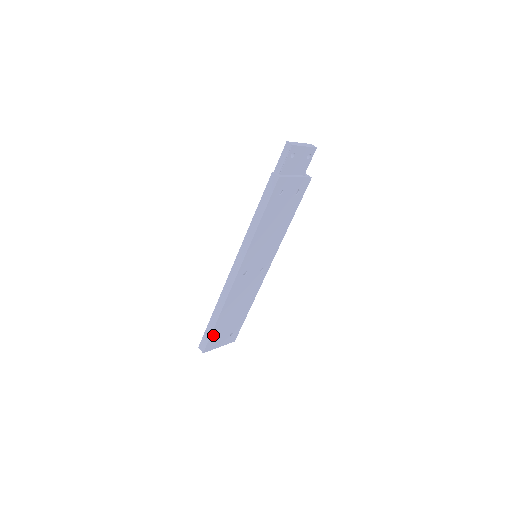
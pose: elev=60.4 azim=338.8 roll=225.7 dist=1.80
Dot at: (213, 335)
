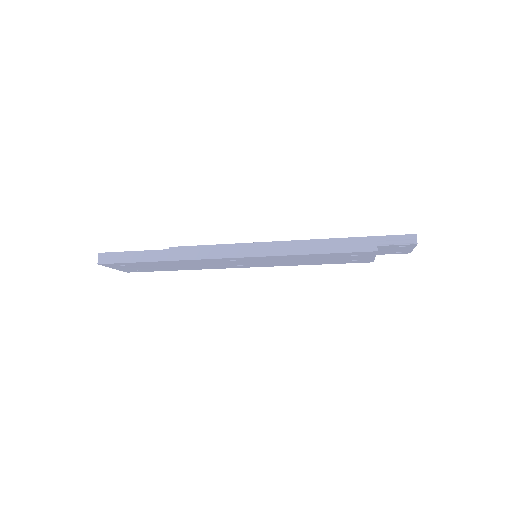
Dot at: (129, 263)
